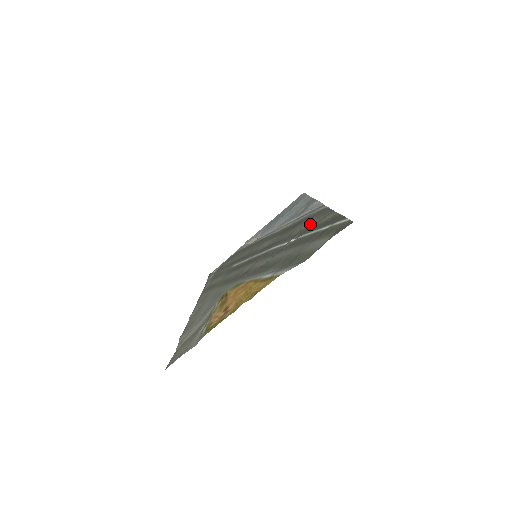
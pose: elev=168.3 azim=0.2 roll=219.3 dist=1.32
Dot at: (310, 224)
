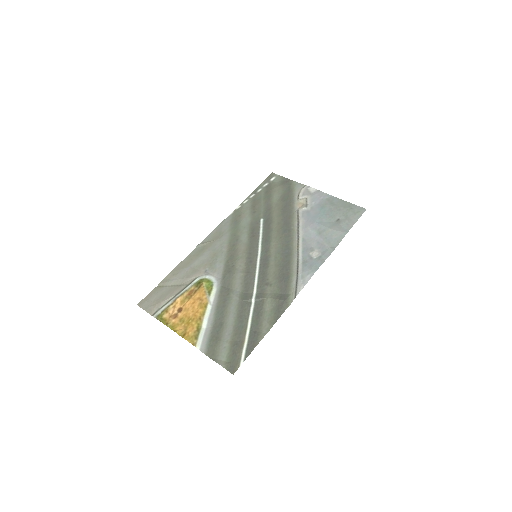
Dot at: (270, 304)
